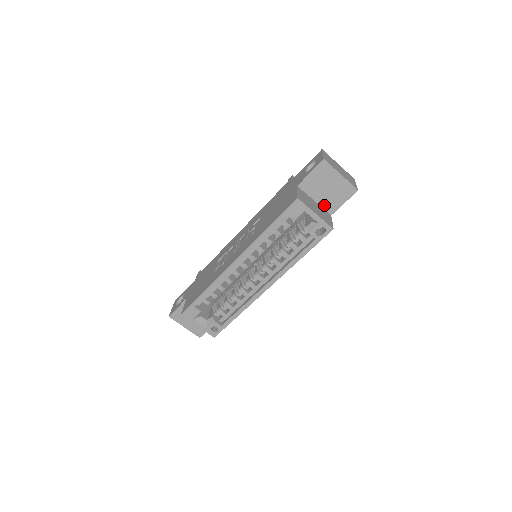
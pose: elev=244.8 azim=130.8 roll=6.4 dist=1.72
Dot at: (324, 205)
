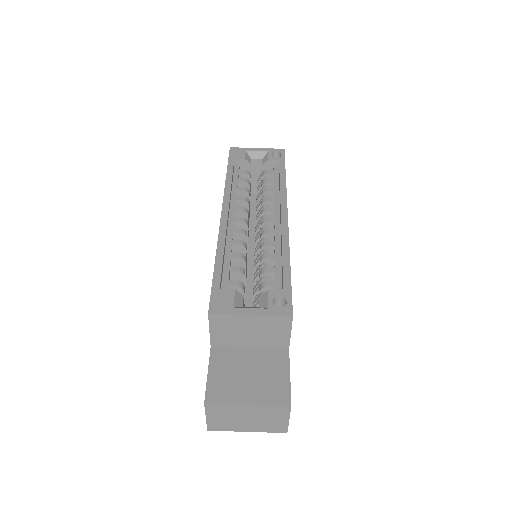
Dot at: occluded
